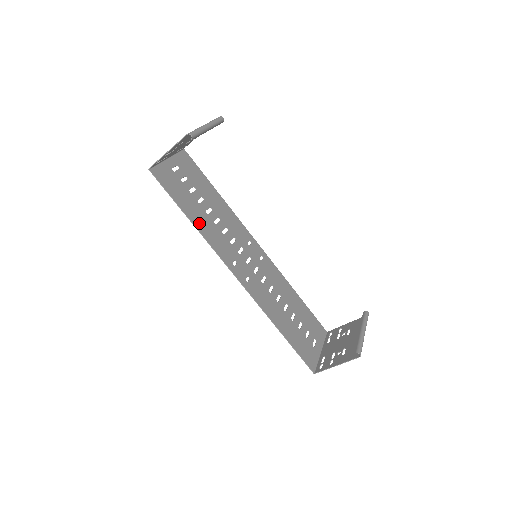
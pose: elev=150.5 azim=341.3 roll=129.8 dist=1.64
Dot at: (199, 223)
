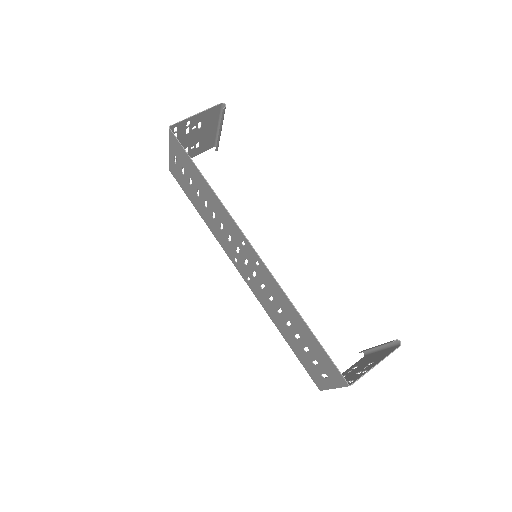
Dot at: (210, 192)
